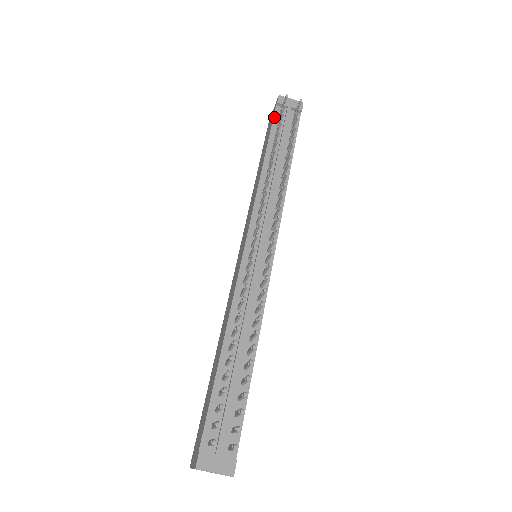
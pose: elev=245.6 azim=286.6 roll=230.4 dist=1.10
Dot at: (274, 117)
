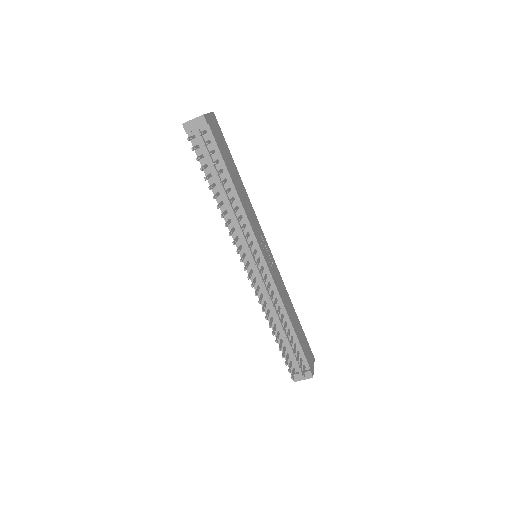
Dot at: occluded
